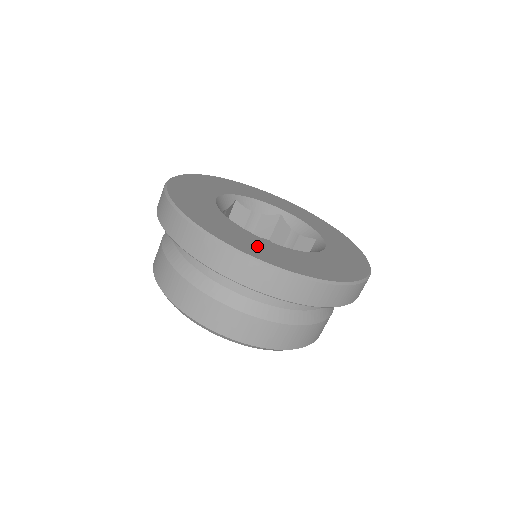
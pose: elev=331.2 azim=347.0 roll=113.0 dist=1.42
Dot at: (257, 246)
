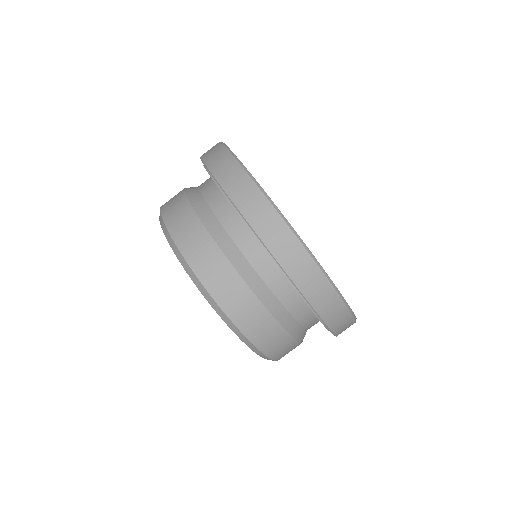
Dot at: occluded
